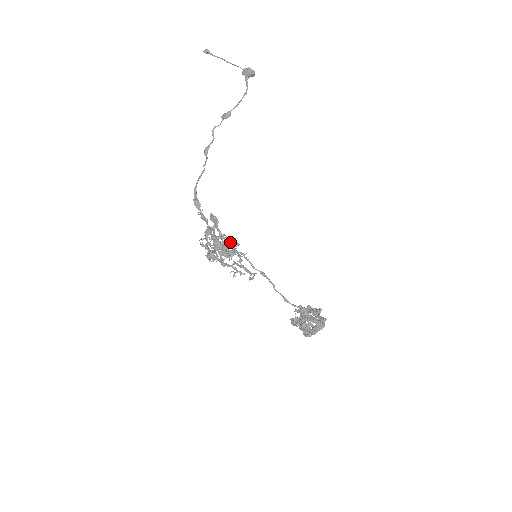
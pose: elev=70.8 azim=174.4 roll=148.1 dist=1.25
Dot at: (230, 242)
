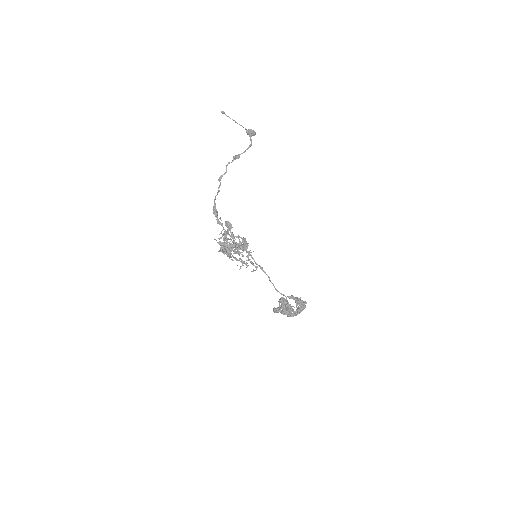
Dot at: (243, 241)
